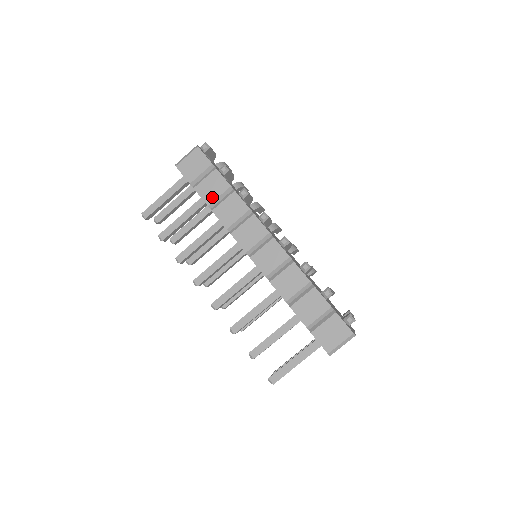
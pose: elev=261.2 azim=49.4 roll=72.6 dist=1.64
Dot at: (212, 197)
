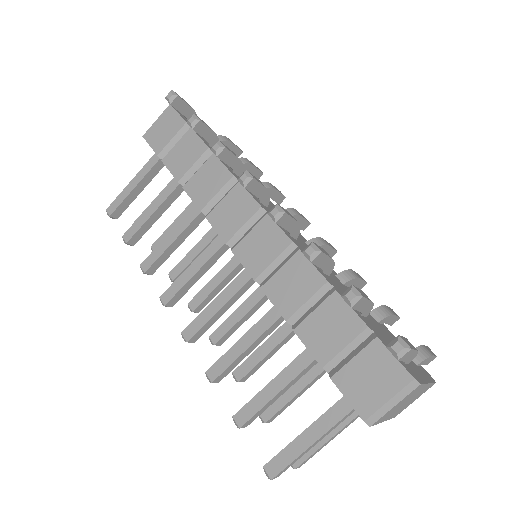
Dot at: (183, 168)
